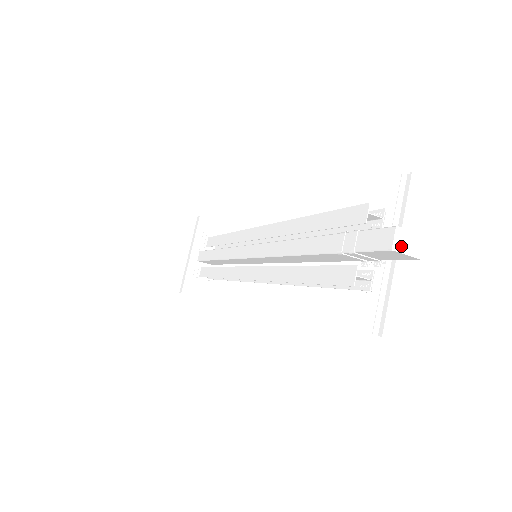
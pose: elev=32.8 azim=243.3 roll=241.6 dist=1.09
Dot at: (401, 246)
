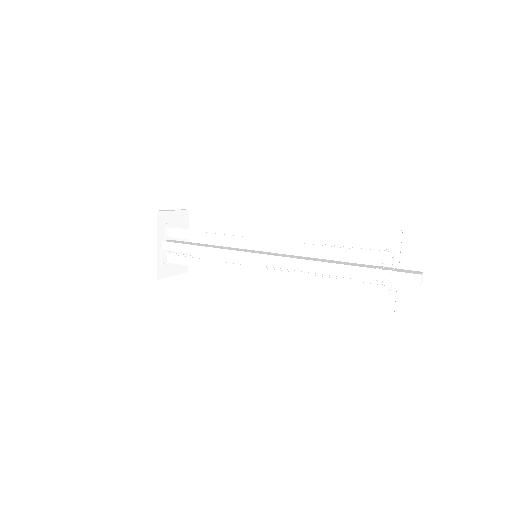
Dot at: (421, 282)
